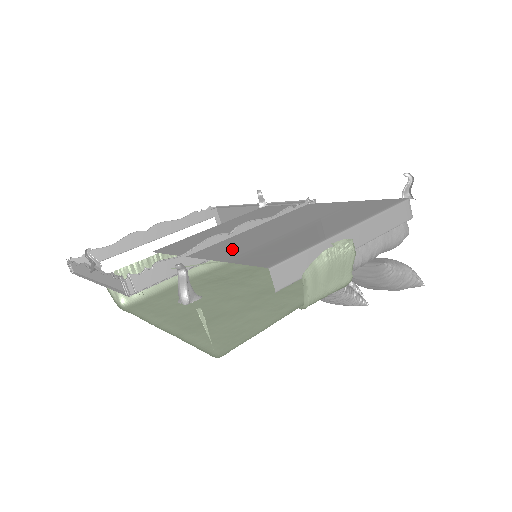
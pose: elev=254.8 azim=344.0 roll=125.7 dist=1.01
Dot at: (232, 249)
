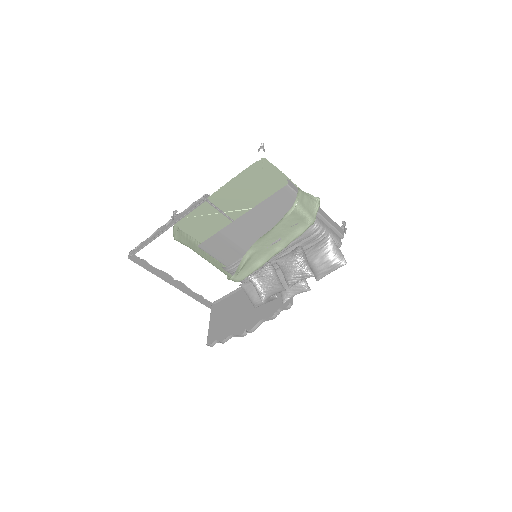
Dot at: occluded
